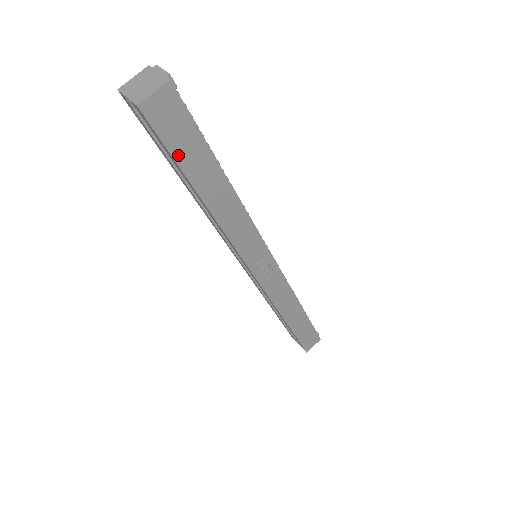
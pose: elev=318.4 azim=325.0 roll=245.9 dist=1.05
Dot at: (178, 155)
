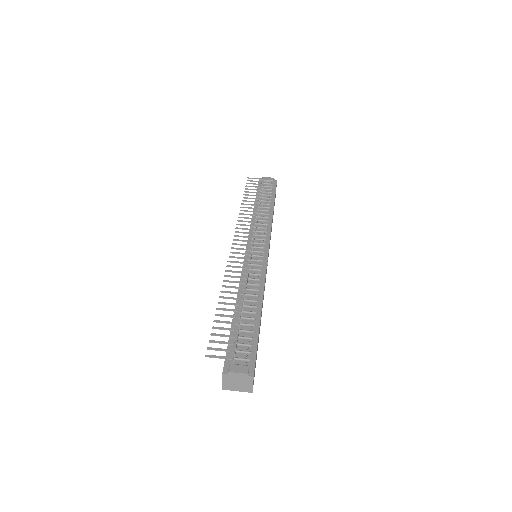
Dot at: occluded
